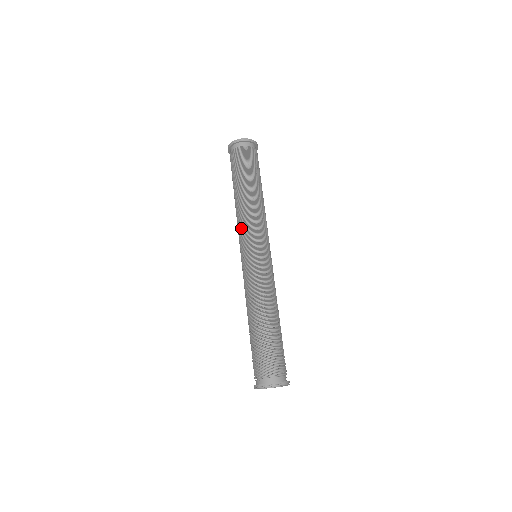
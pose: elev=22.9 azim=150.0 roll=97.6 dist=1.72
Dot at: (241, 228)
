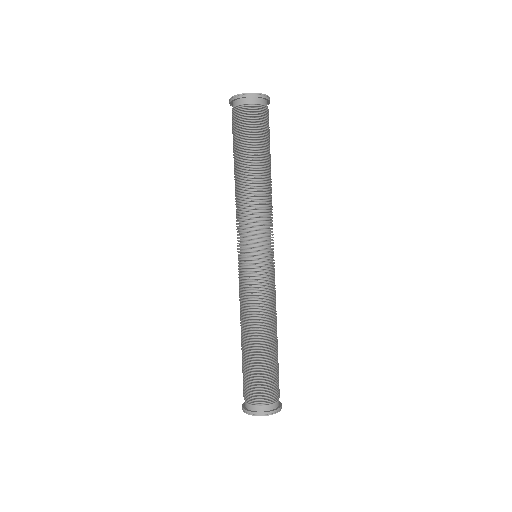
Dot at: (254, 222)
